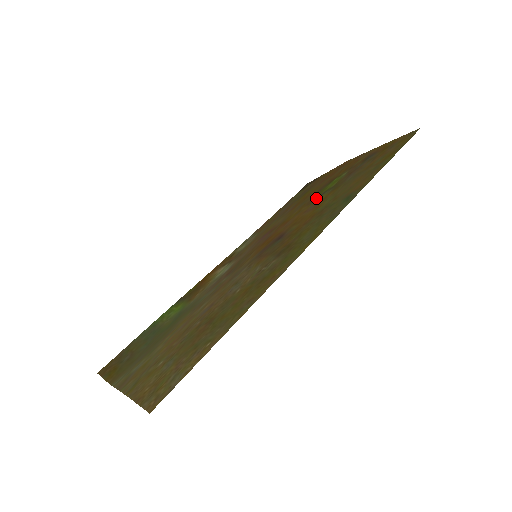
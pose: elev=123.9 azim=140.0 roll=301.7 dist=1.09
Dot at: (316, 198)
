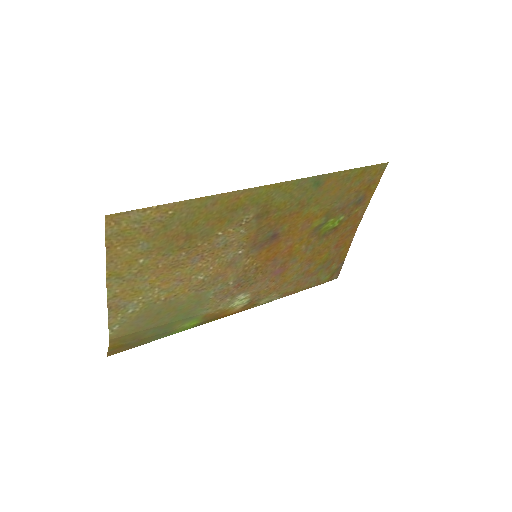
Dot at: (316, 230)
